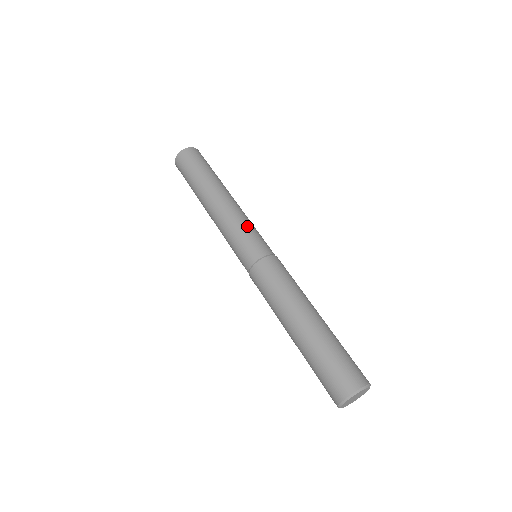
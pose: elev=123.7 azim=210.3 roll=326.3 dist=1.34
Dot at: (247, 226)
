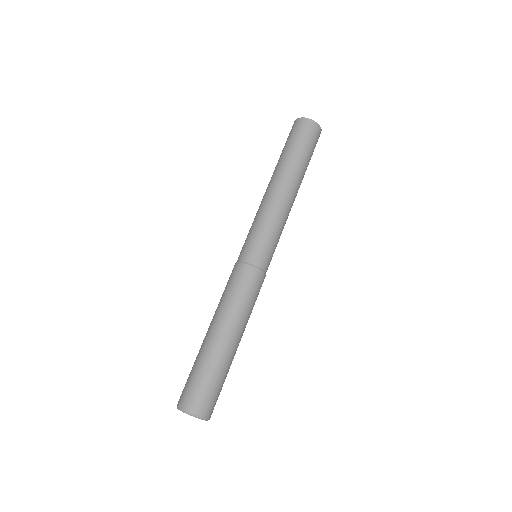
Dot at: occluded
